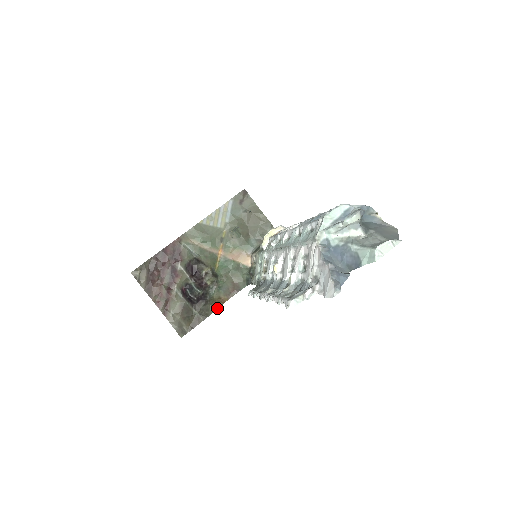
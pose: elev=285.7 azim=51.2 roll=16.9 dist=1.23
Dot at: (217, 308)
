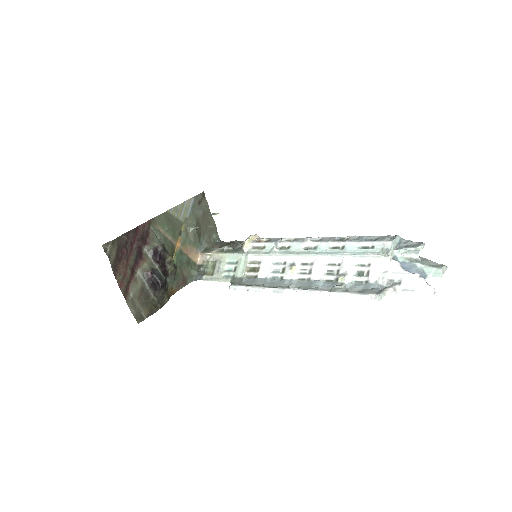
Dot at: (169, 298)
